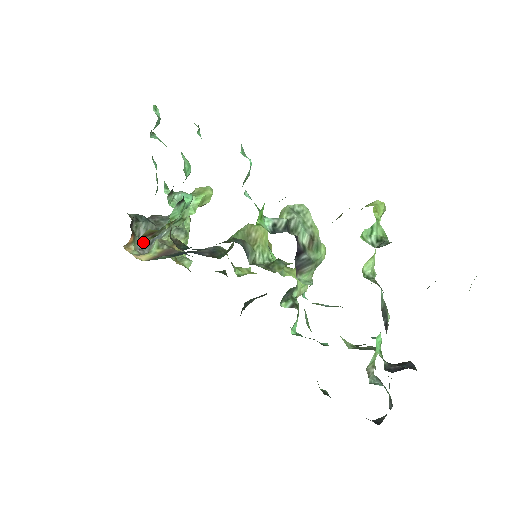
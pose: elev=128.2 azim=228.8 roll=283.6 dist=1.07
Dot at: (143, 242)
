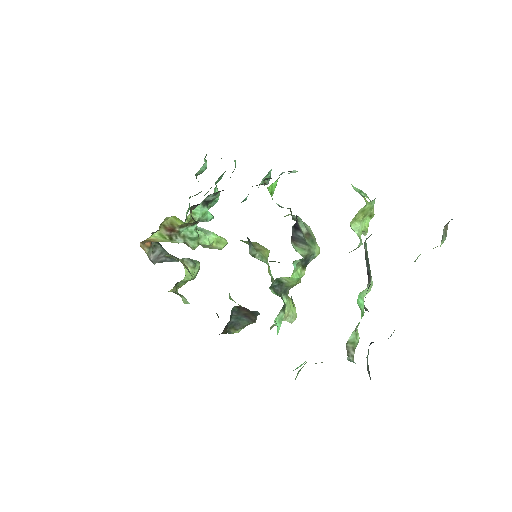
Dot at: (155, 258)
